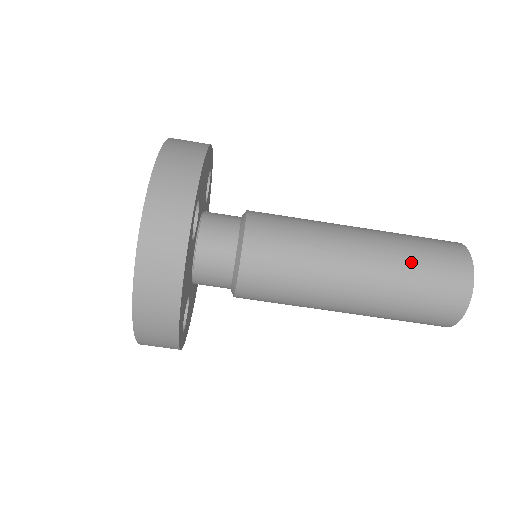
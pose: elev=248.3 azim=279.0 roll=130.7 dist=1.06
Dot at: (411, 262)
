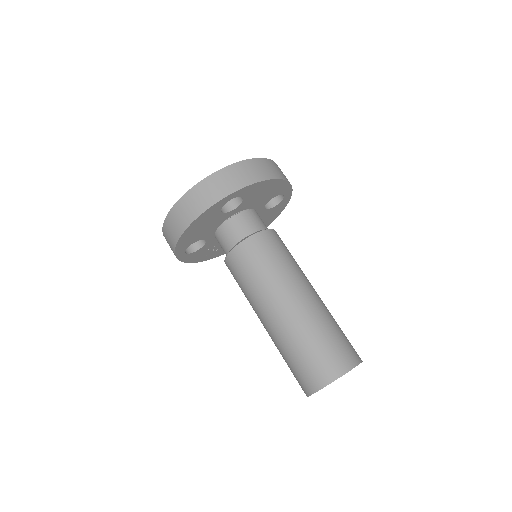
Dot at: occluded
